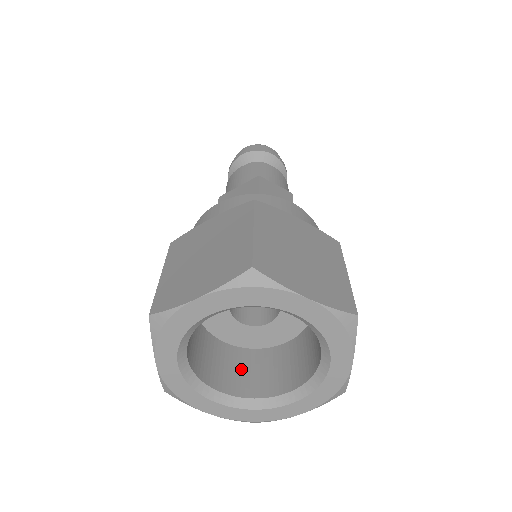
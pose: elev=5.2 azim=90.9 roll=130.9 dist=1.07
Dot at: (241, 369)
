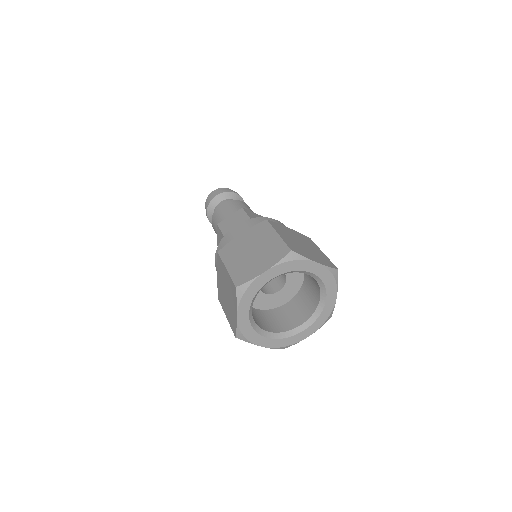
Dot at: (269, 320)
